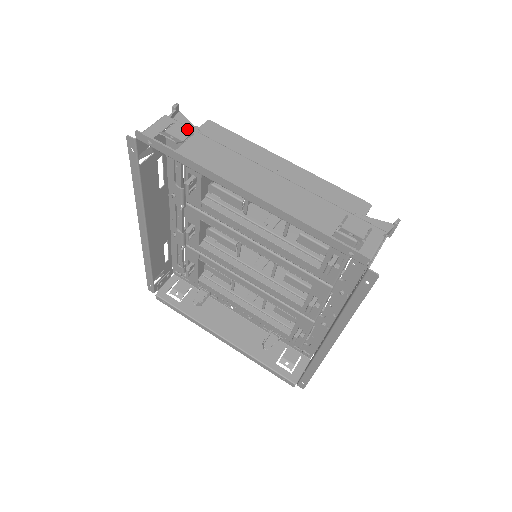
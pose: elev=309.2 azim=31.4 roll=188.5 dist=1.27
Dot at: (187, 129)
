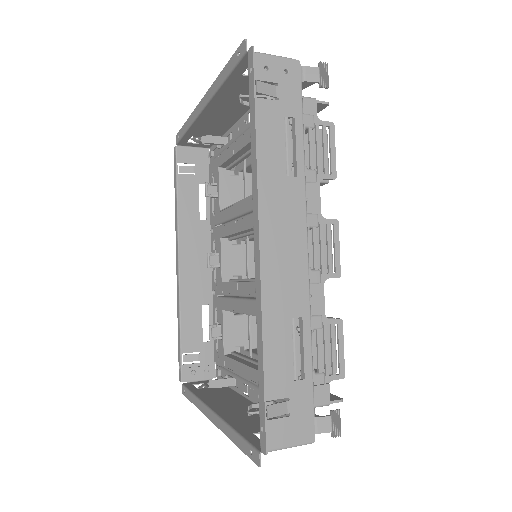
Dot at: occluded
